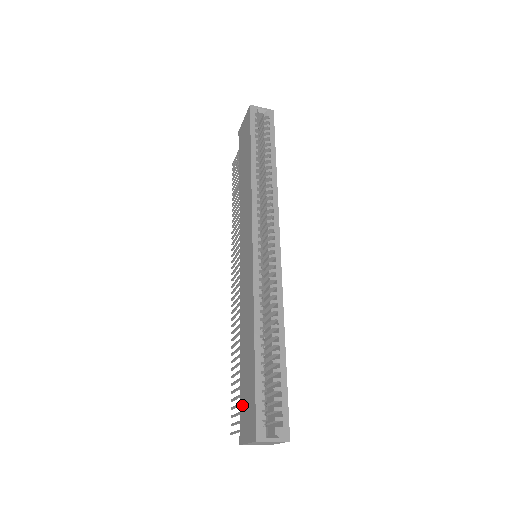
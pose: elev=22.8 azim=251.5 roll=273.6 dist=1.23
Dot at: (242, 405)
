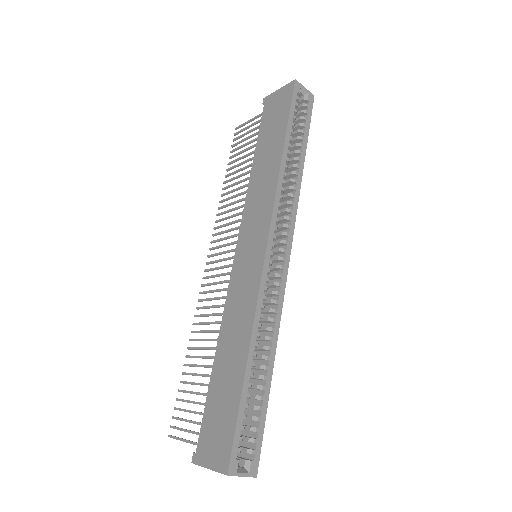
Dot at: (206, 421)
